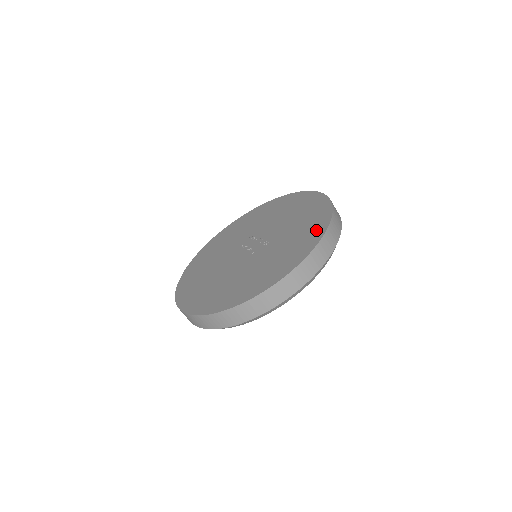
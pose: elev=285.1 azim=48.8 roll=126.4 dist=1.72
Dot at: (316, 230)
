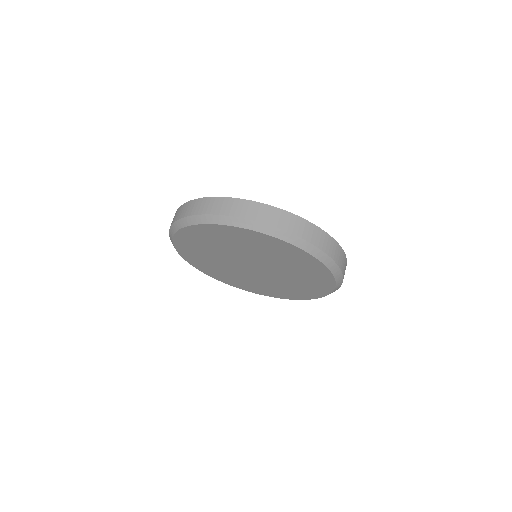
Dot at: occluded
